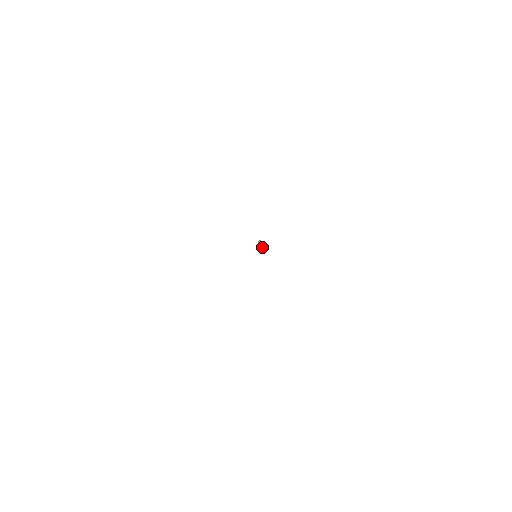
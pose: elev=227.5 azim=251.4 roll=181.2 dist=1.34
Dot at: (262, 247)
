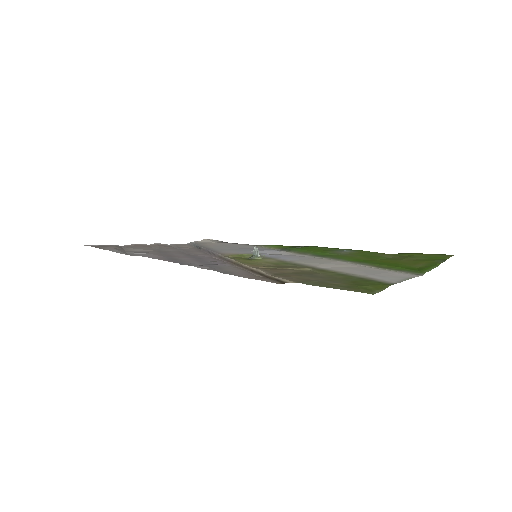
Dot at: (259, 255)
